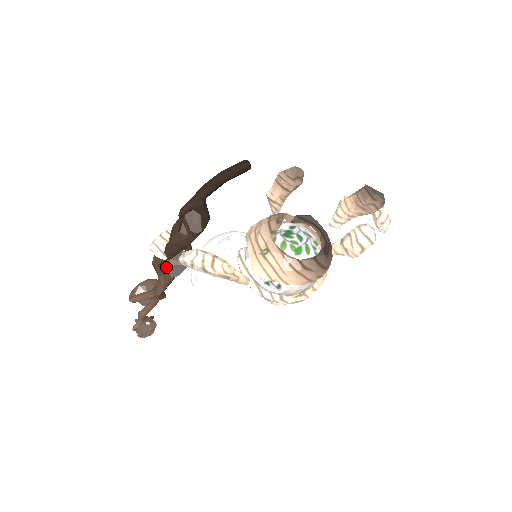
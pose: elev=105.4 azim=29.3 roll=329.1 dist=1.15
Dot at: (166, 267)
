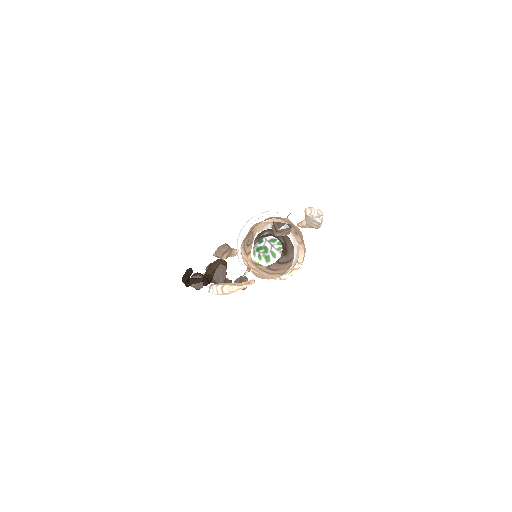
Dot at: occluded
